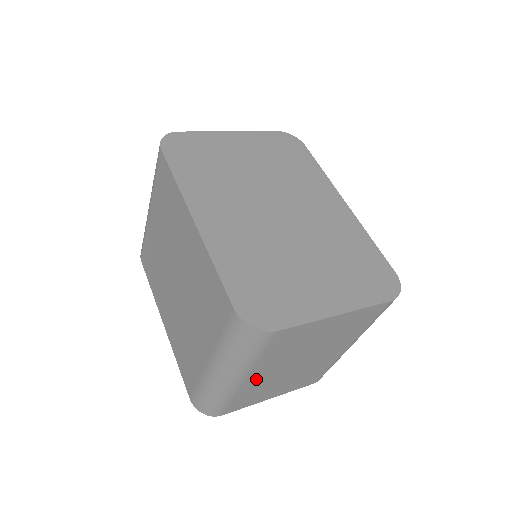
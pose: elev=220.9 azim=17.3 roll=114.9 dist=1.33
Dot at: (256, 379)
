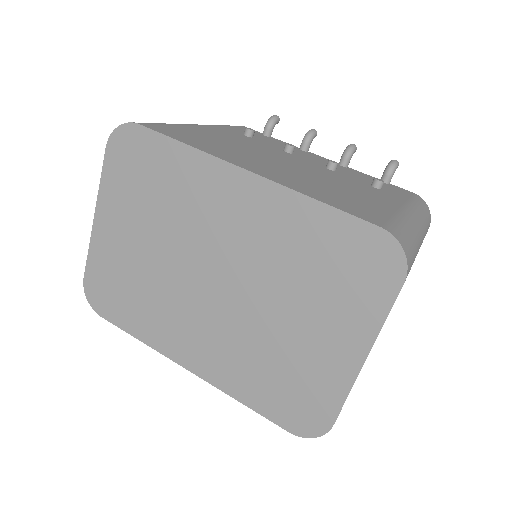
Dot at: occluded
